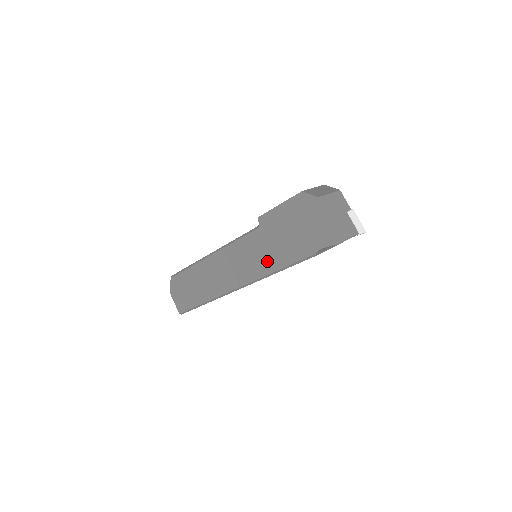
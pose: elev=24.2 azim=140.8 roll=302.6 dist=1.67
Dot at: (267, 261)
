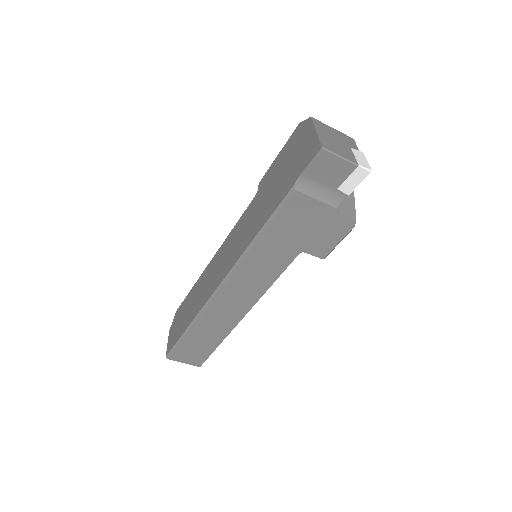
Dot at: (252, 229)
